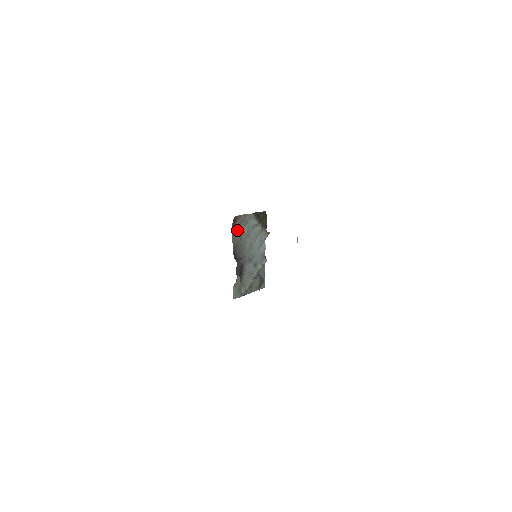
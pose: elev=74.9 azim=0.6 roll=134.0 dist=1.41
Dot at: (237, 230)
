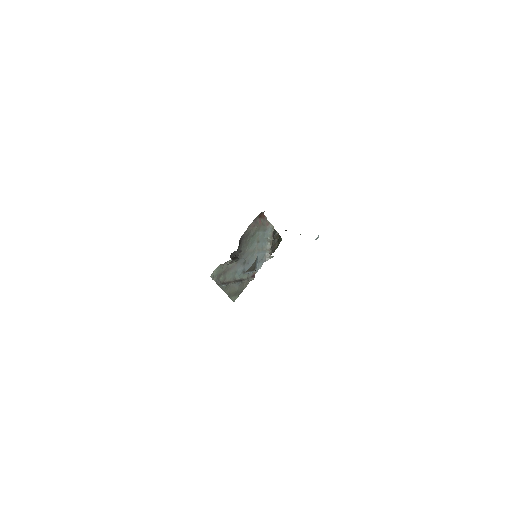
Dot at: (256, 225)
